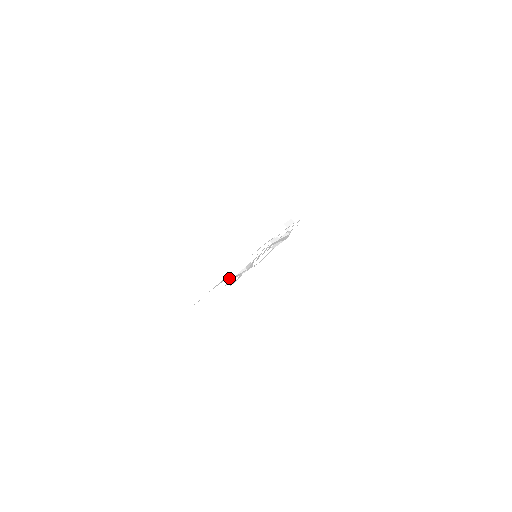
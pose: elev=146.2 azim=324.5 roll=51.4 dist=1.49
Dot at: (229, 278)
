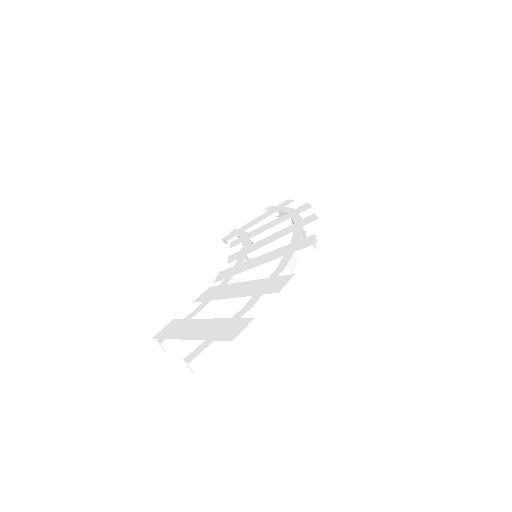
Dot at: (203, 317)
